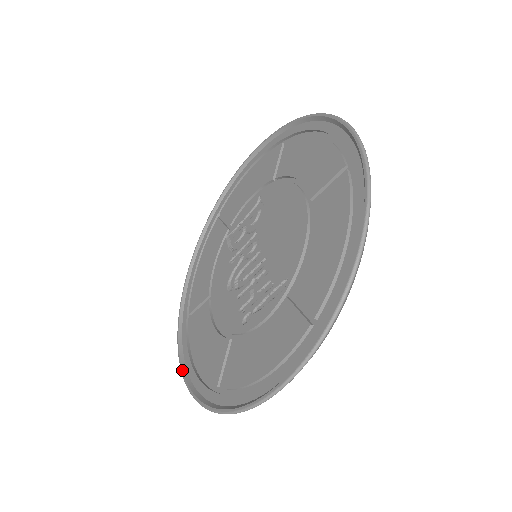
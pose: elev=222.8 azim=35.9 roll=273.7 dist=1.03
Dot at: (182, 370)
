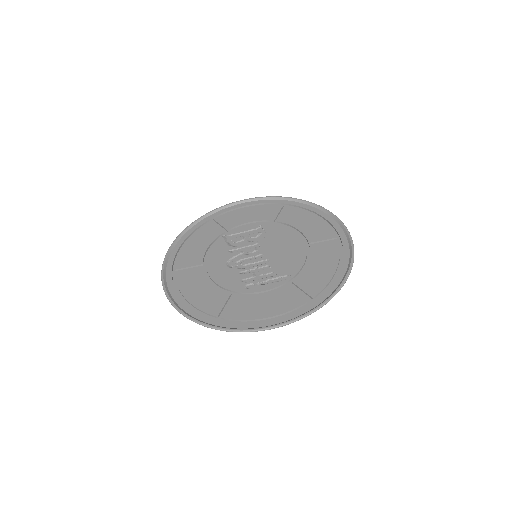
Dot at: (172, 301)
